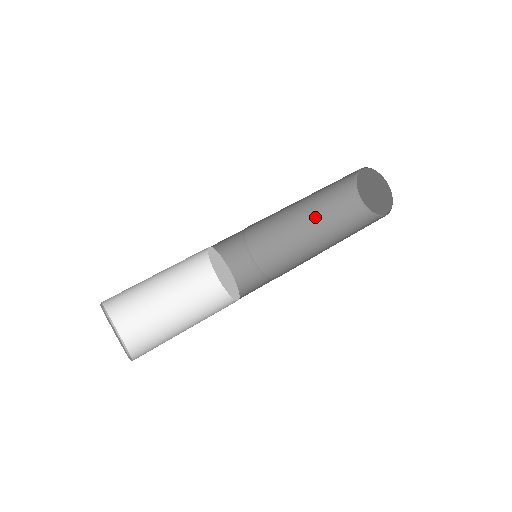
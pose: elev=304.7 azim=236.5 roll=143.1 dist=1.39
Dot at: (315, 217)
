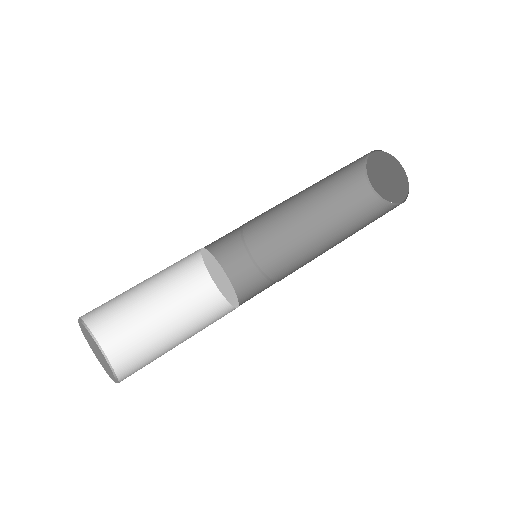
Dot at: (331, 224)
